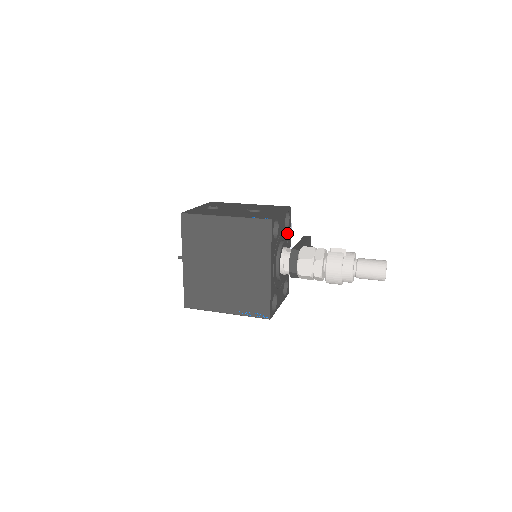
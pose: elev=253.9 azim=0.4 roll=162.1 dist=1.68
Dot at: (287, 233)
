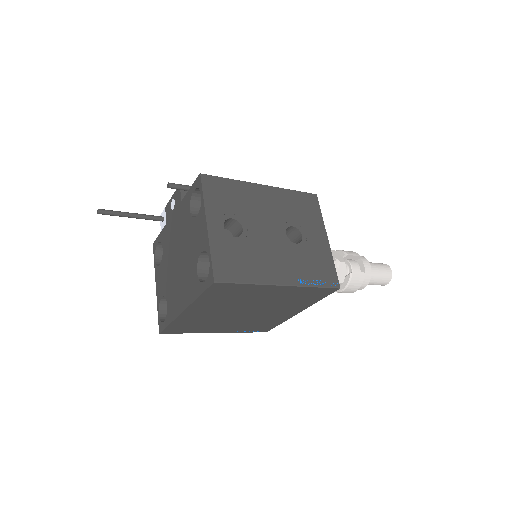
Dot at: occluded
